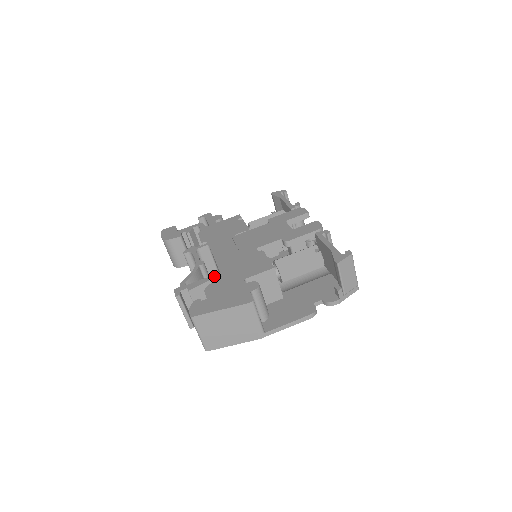
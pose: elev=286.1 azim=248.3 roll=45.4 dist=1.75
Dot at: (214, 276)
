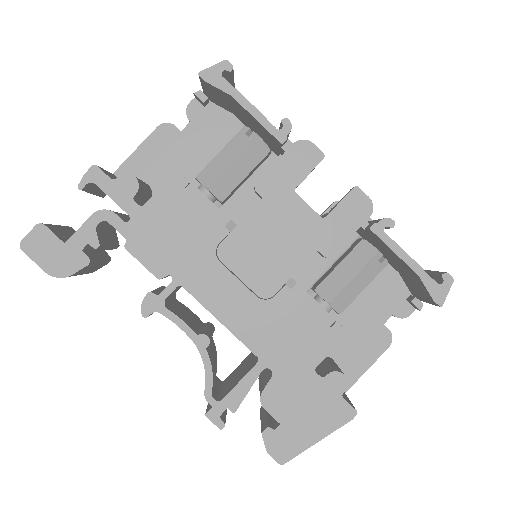
Dot at: (256, 372)
